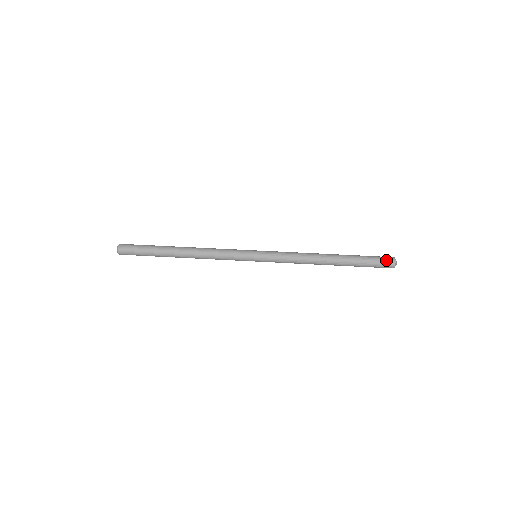
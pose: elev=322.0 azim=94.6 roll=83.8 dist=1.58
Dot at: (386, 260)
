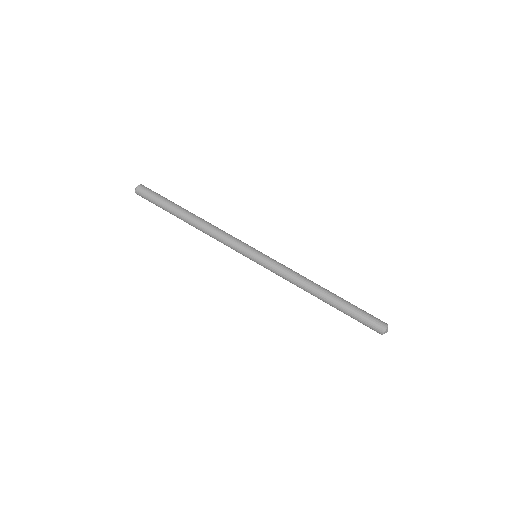
Dot at: (373, 329)
